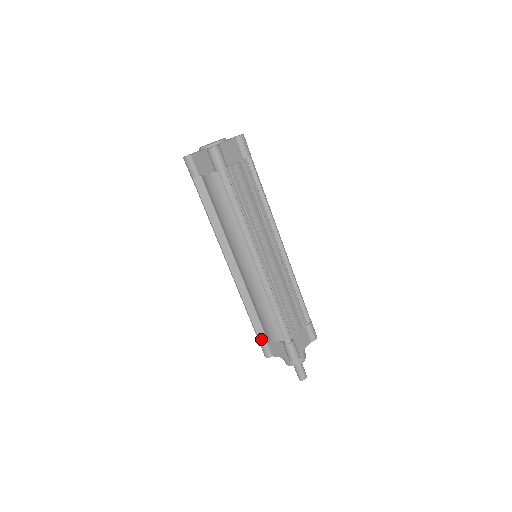
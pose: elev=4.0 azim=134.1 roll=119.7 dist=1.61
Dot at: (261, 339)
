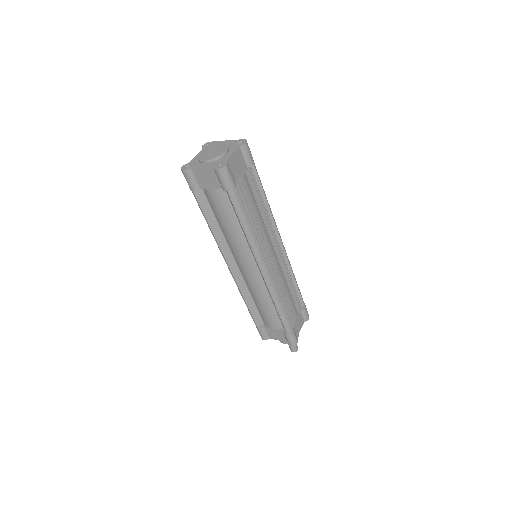
Dot at: (259, 326)
